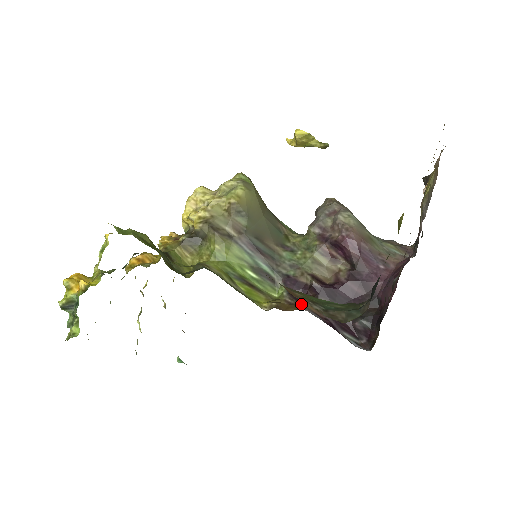
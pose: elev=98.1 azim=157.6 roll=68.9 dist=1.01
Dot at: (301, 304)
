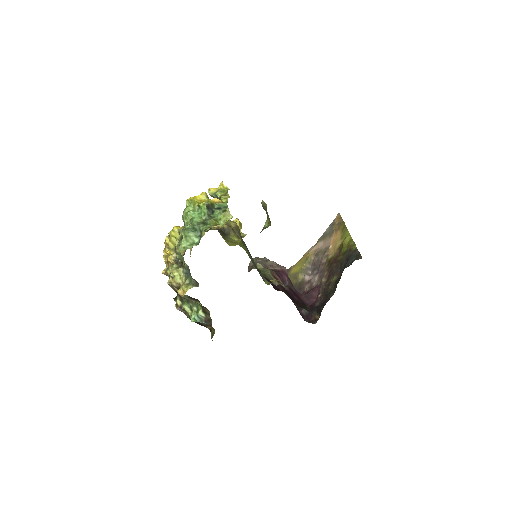
Dot at: occluded
